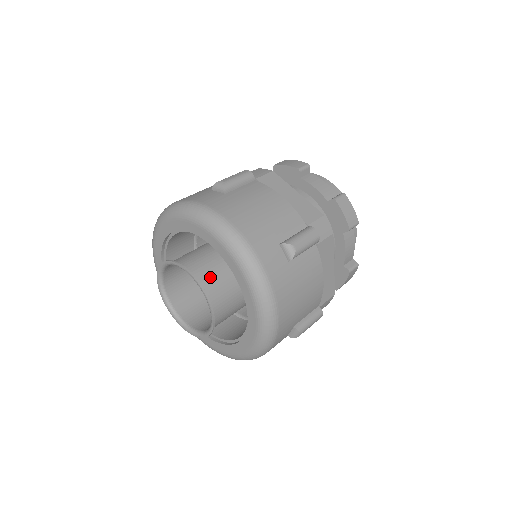
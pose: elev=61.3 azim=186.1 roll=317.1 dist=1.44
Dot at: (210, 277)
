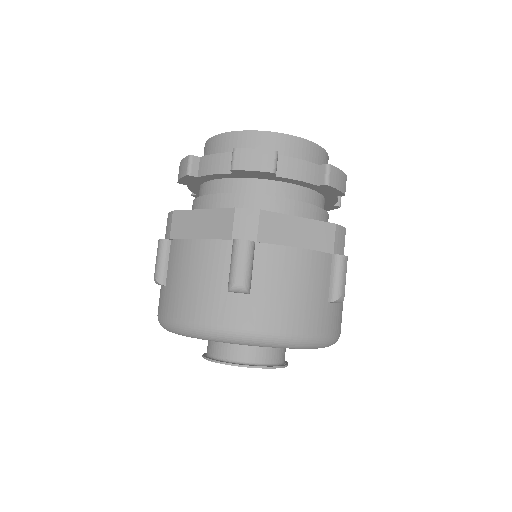
Dot at: (231, 346)
